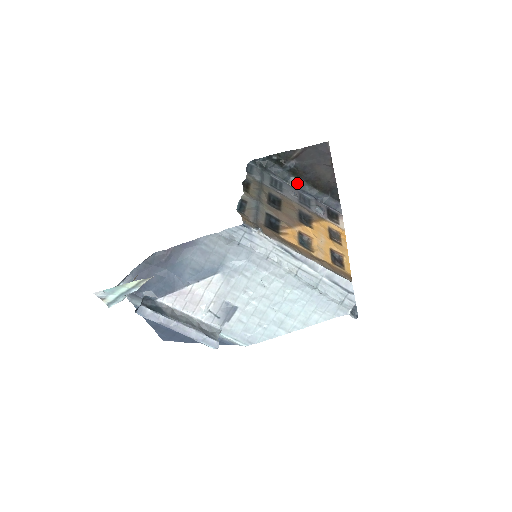
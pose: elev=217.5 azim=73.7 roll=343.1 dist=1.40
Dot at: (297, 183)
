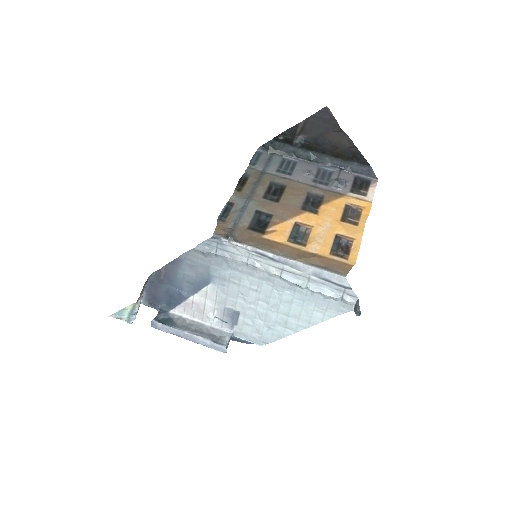
Dot at: (315, 157)
